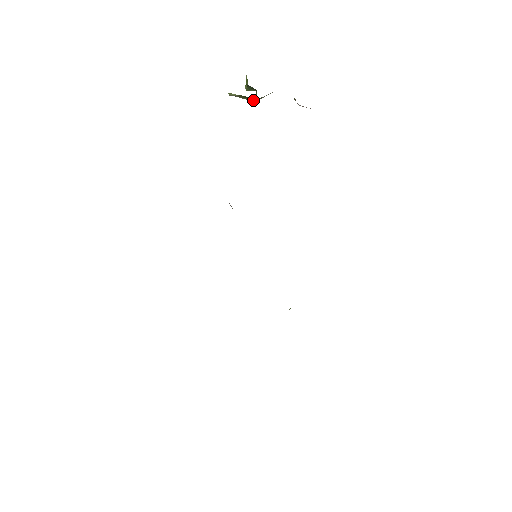
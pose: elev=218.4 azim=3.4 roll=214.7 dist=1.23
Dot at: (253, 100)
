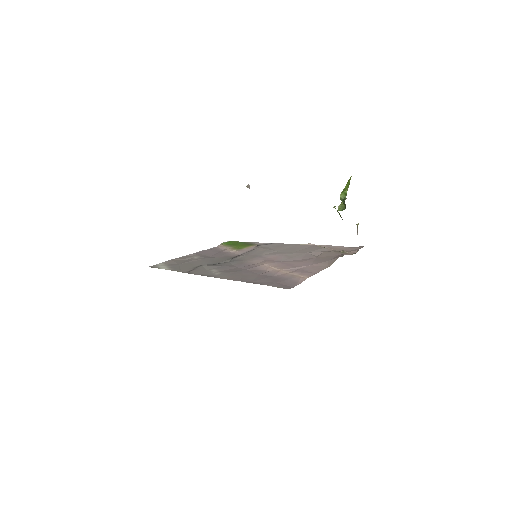
Dot at: (341, 217)
